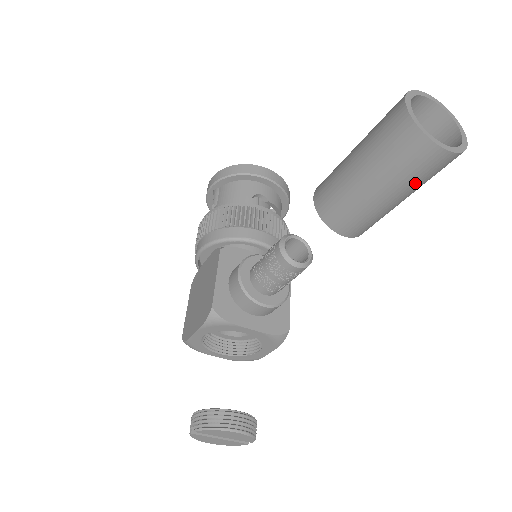
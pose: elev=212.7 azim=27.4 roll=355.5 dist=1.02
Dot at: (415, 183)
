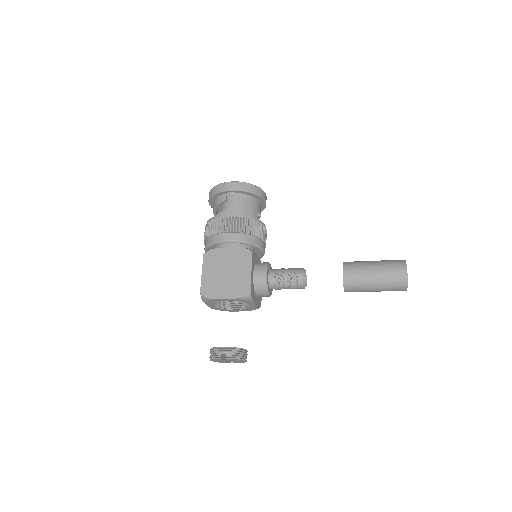
Dot at: occluded
